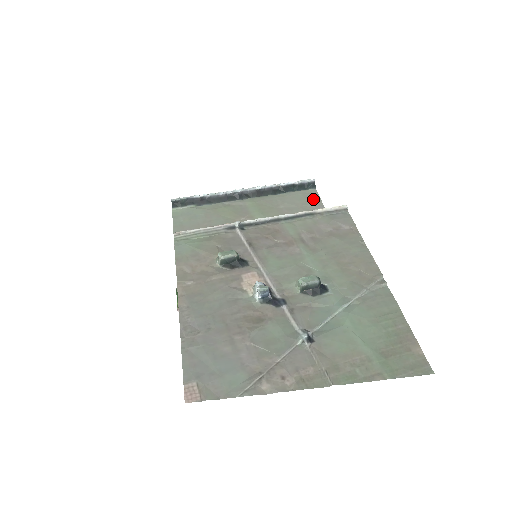
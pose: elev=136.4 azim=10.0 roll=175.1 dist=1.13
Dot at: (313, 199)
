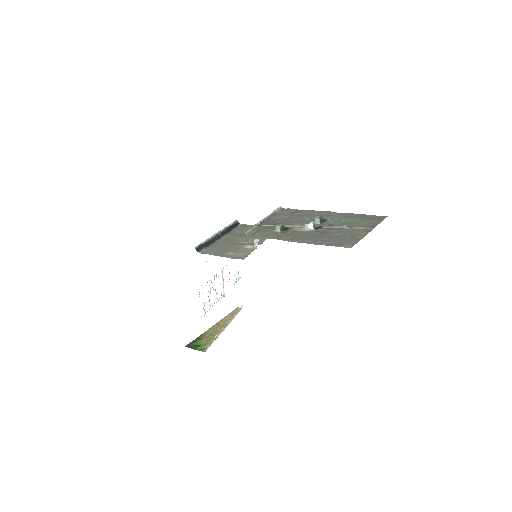
Dot at: (248, 226)
